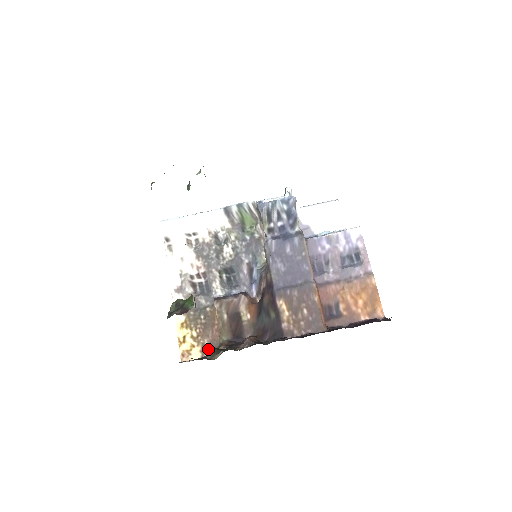
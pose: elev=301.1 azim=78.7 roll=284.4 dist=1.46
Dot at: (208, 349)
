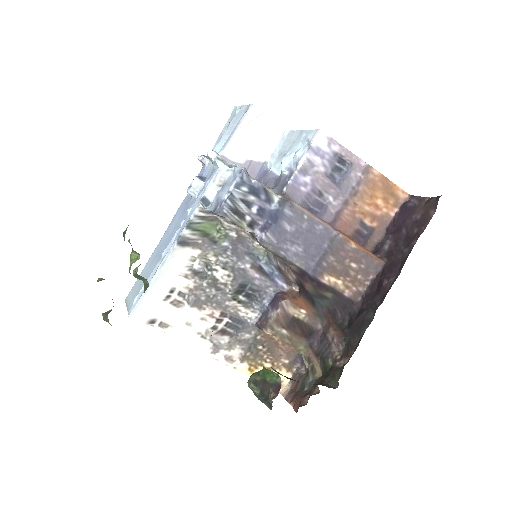
Dot at: (292, 364)
